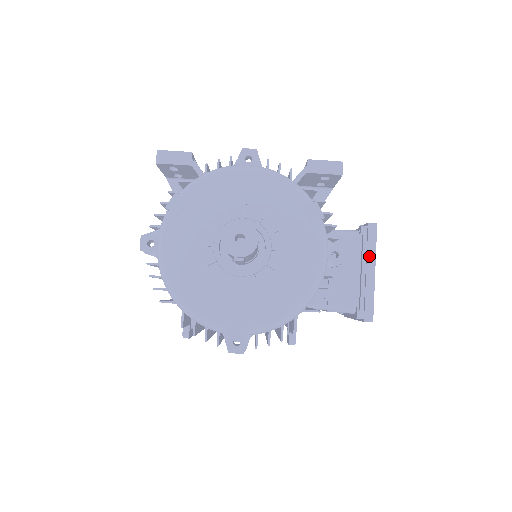
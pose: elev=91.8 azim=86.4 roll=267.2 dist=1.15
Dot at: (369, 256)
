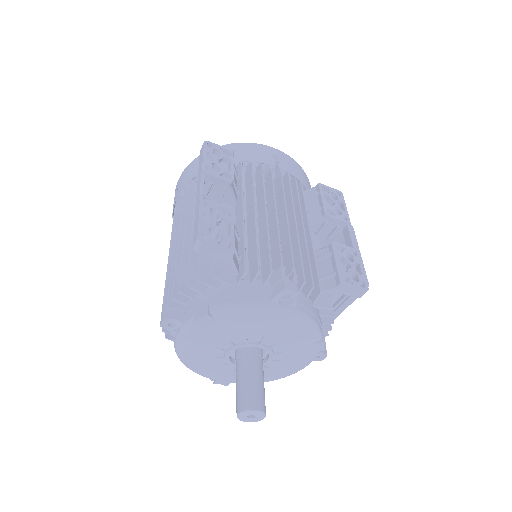
Dot at: (347, 302)
